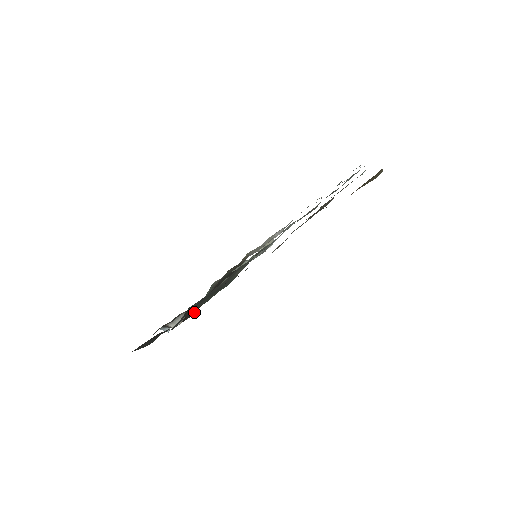
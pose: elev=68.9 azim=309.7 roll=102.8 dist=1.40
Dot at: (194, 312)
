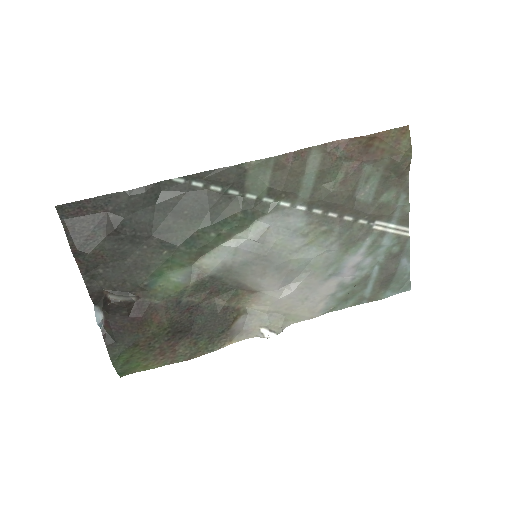
Dot at: (142, 328)
